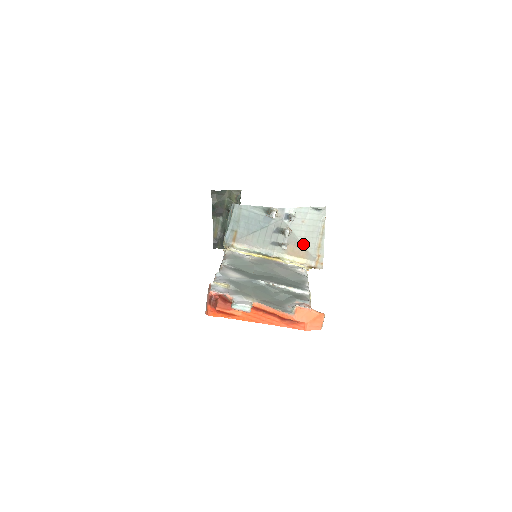
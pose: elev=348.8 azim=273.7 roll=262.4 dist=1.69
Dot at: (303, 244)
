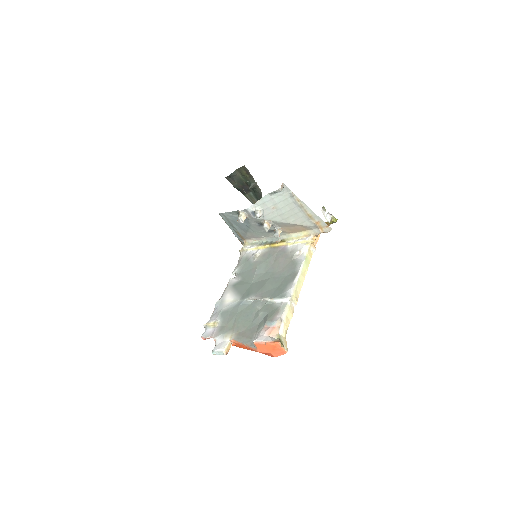
Dot at: (292, 223)
